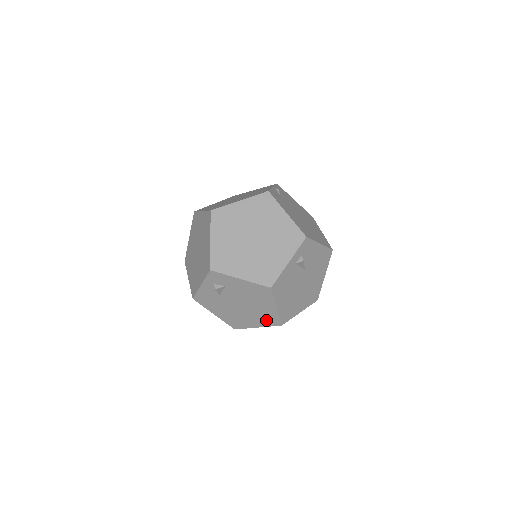
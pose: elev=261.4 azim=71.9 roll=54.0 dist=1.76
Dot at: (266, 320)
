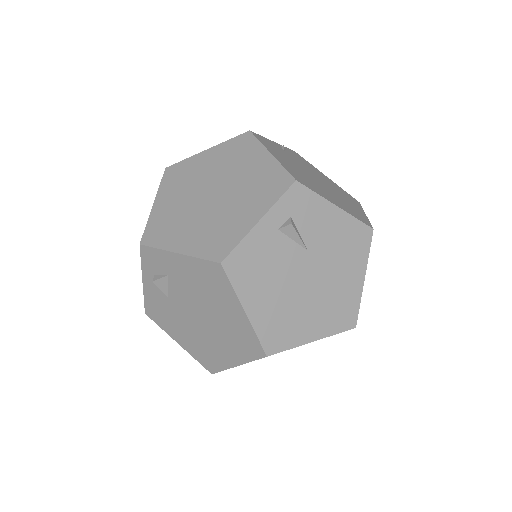
Dot at: (242, 346)
